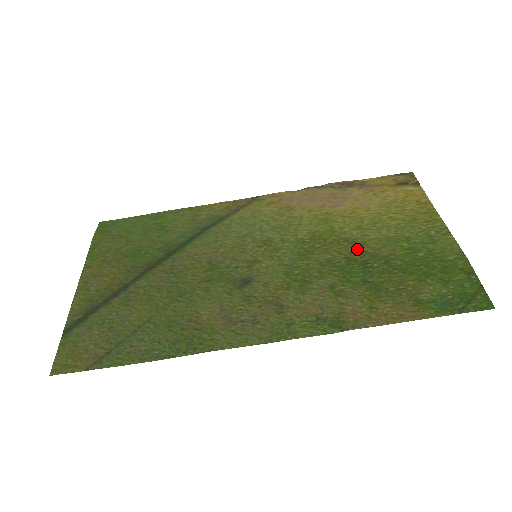
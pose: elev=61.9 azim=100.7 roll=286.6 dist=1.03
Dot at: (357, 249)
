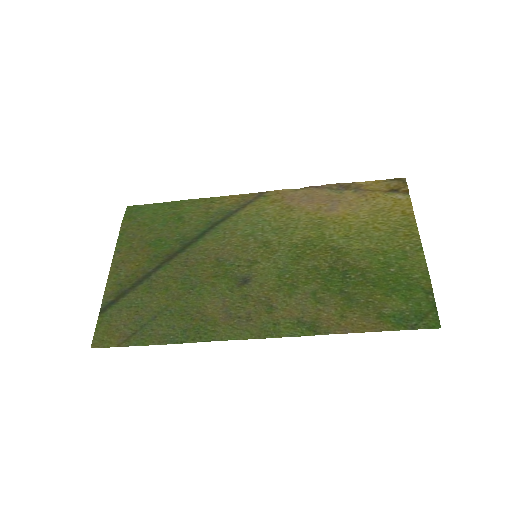
Dot at: (340, 259)
